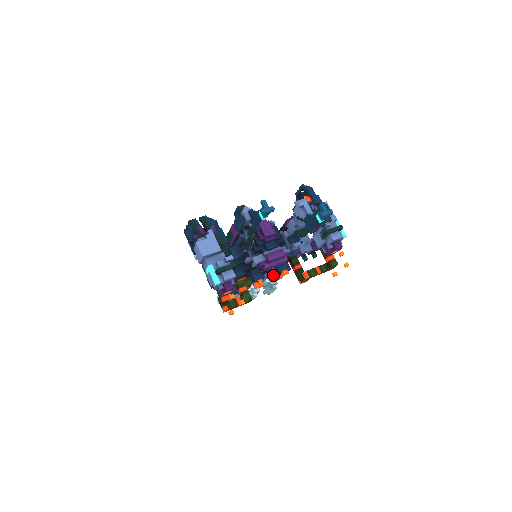
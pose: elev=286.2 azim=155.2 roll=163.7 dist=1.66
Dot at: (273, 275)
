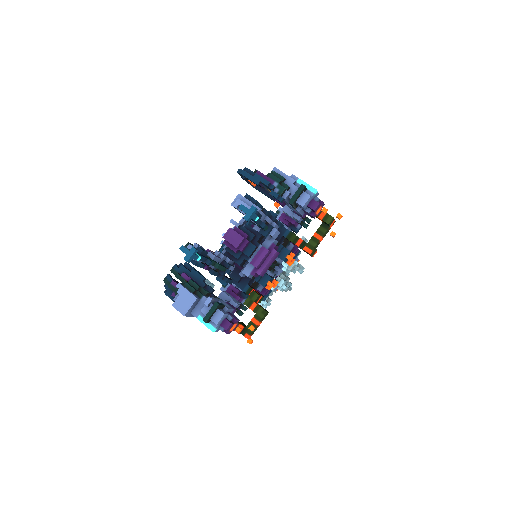
Dot at: occluded
